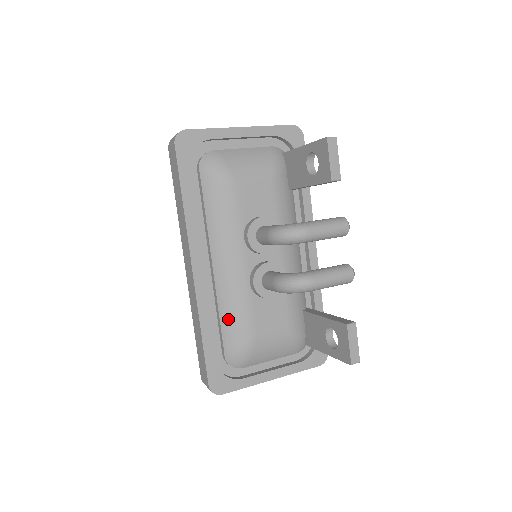
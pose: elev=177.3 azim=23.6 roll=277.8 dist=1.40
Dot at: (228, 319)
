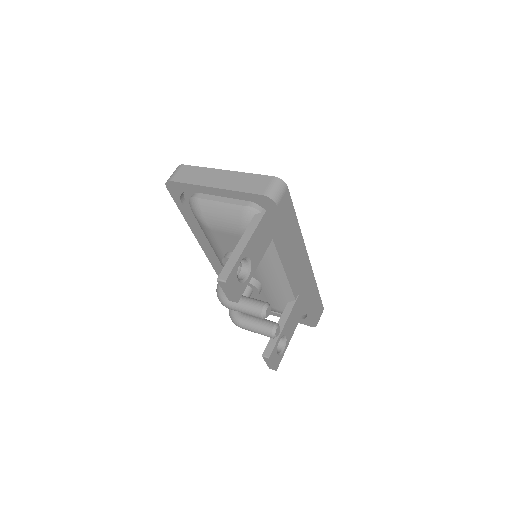
Dot at: occluded
